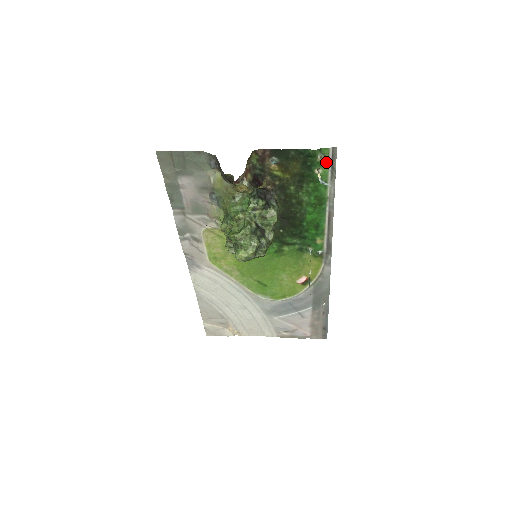
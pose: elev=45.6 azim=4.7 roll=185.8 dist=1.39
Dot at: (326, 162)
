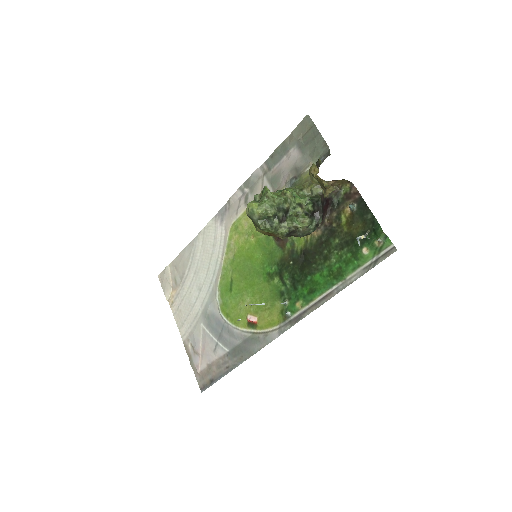
Dot at: (378, 251)
